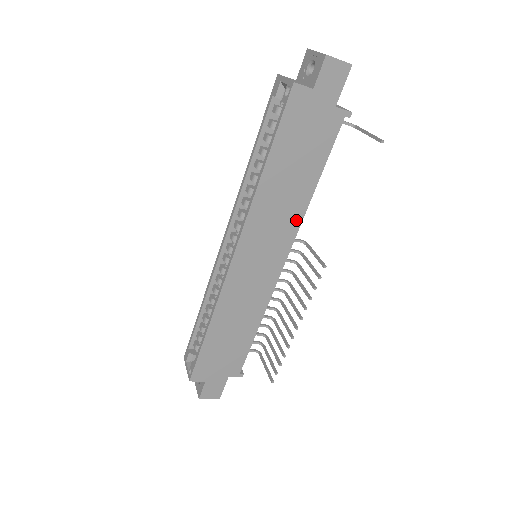
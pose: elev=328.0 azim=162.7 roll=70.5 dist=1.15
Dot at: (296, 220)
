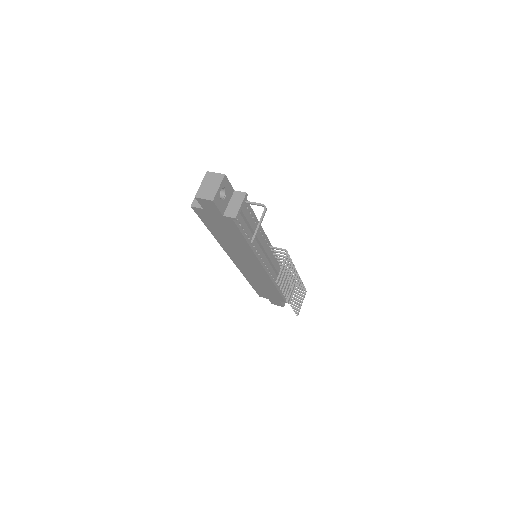
Dot at: (251, 254)
